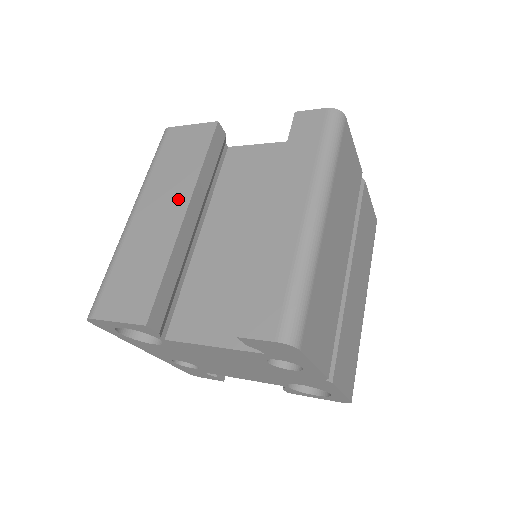
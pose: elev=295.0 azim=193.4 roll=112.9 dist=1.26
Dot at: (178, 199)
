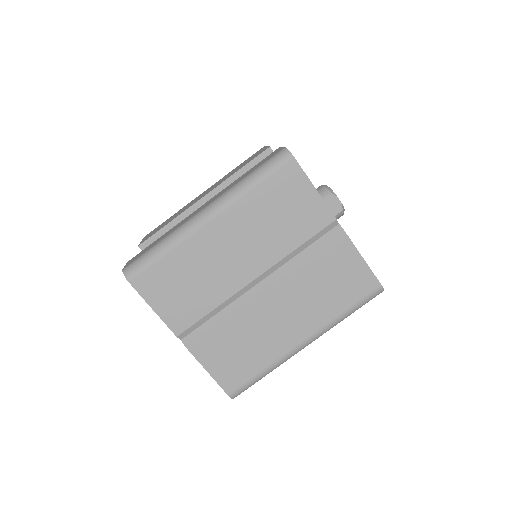
Dot at: occluded
